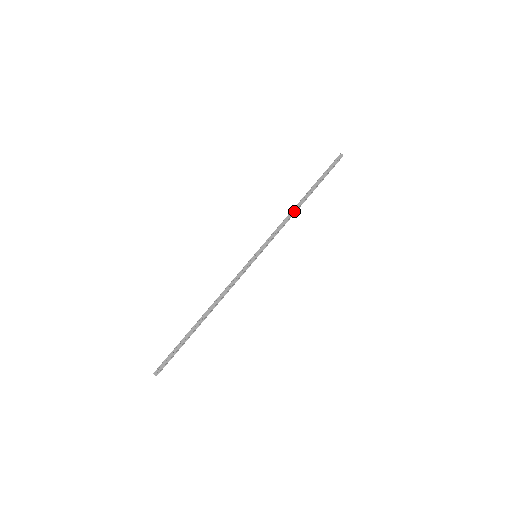
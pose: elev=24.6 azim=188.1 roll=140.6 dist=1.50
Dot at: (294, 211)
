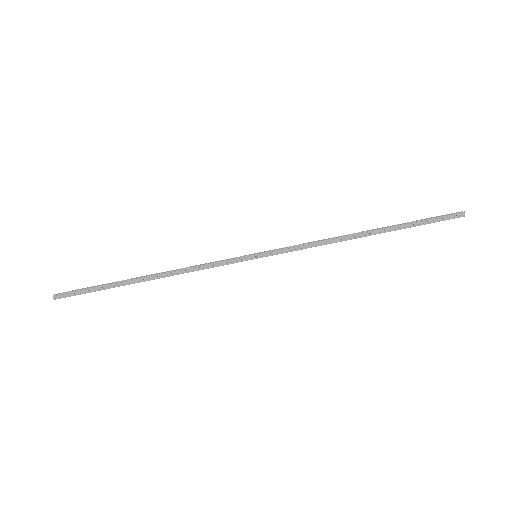
Dot at: (343, 240)
